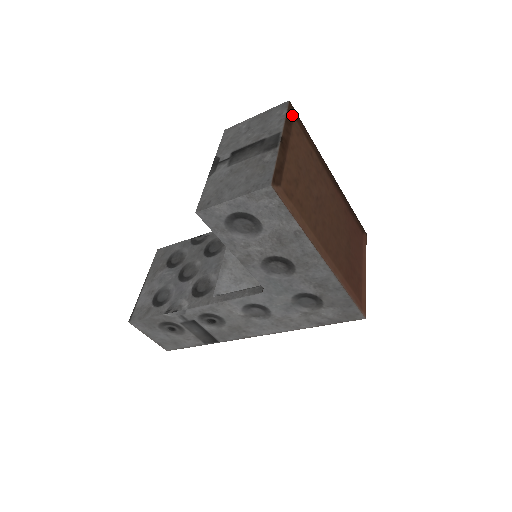
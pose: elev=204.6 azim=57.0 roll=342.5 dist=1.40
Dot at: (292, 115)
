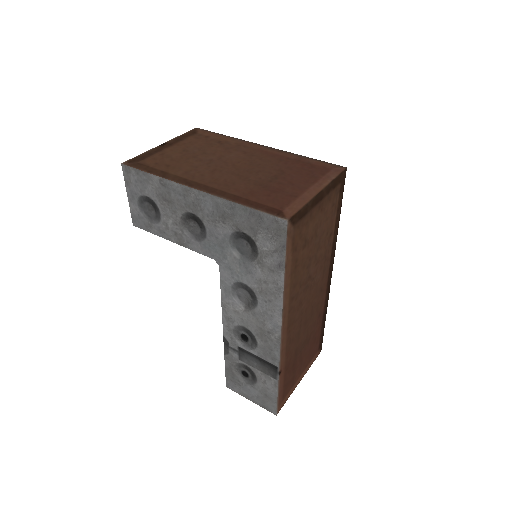
Dot at: (196, 132)
